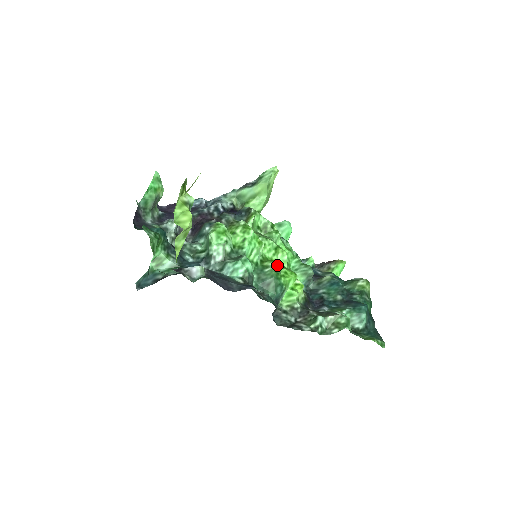
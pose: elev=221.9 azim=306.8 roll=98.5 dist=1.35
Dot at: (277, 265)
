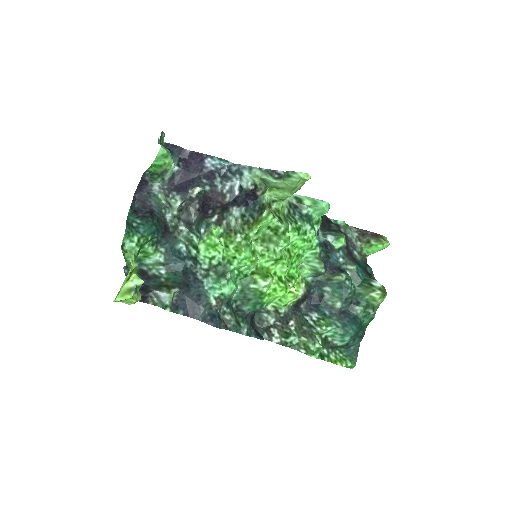
Dot at: (264, 286)
